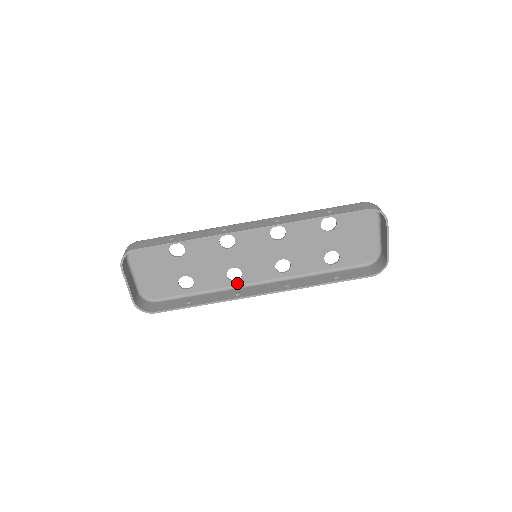
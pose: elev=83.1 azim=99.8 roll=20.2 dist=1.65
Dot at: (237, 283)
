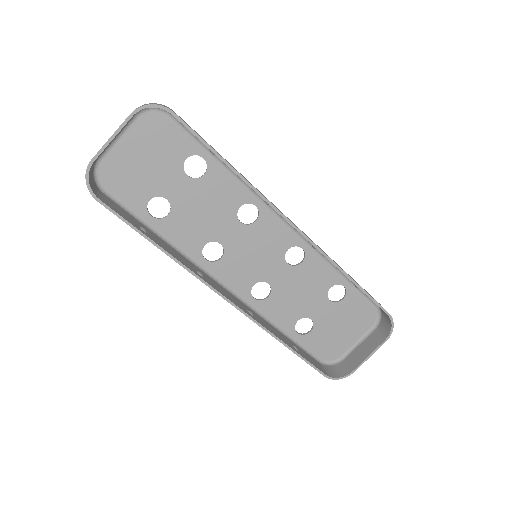
Dot at: (204, 263)
